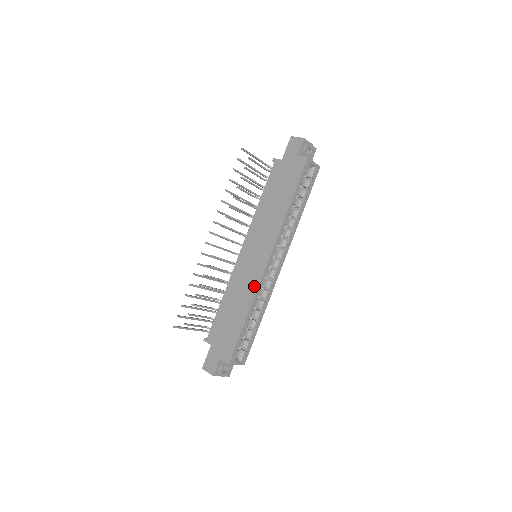
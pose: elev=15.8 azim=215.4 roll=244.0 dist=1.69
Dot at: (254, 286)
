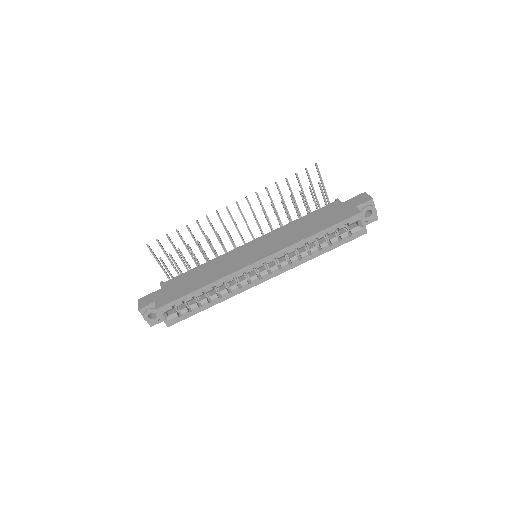
Dot at: (230, 271)
